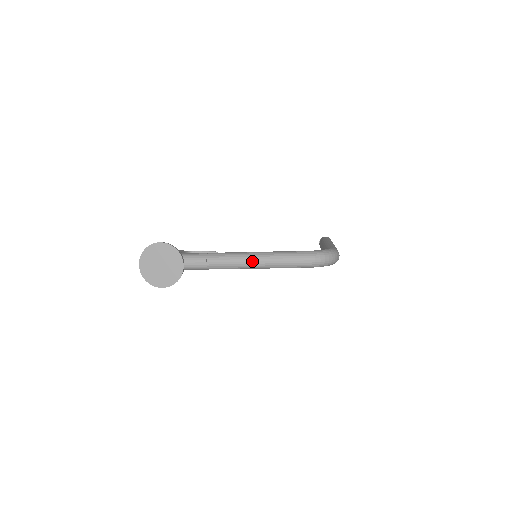
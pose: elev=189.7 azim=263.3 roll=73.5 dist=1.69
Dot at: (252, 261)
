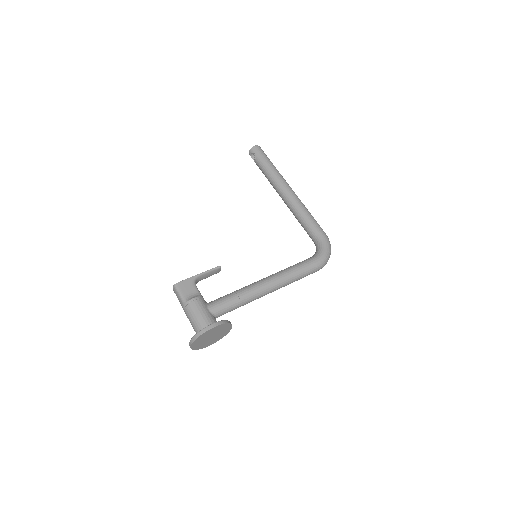
Dot at: occluded
